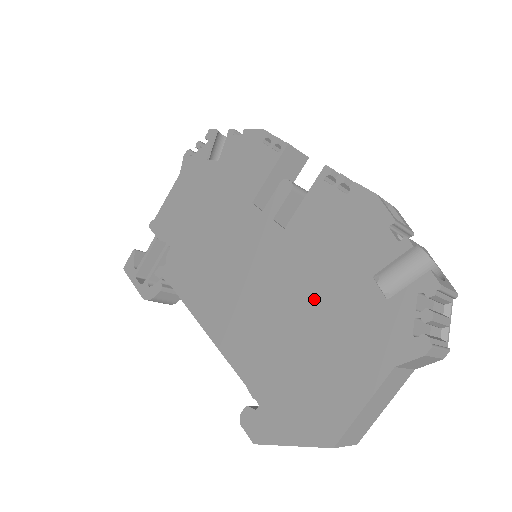
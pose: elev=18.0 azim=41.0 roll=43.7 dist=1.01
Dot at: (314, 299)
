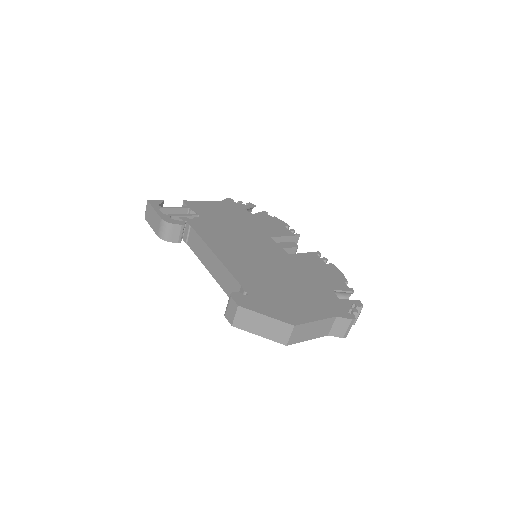
Dot at: (299, 280)
